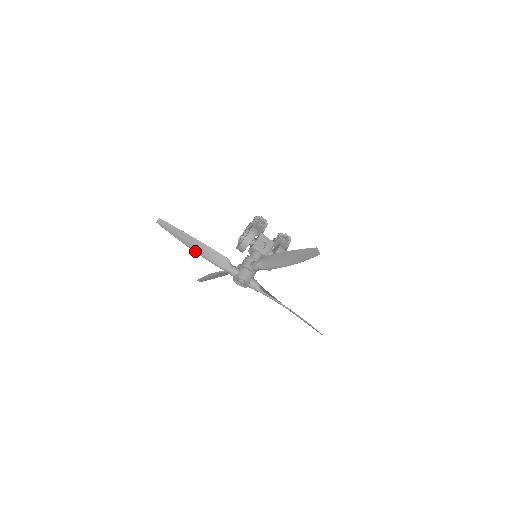
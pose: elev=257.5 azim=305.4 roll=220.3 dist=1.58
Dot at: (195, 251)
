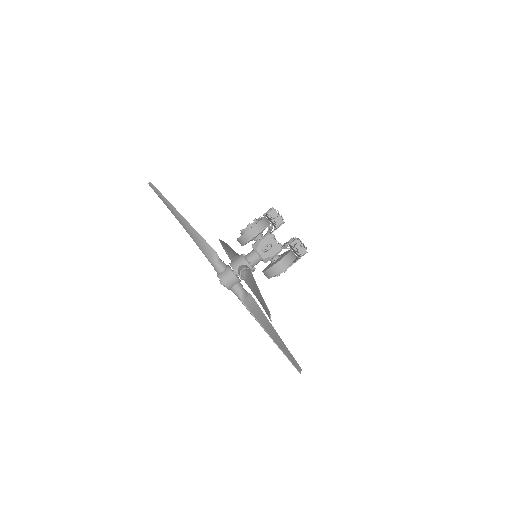
Dot at: (185, 229)
